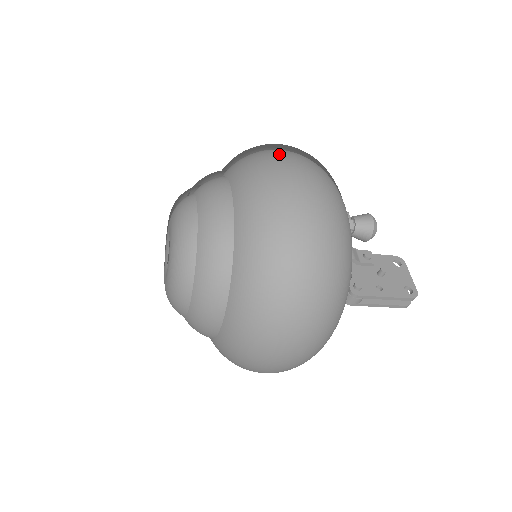
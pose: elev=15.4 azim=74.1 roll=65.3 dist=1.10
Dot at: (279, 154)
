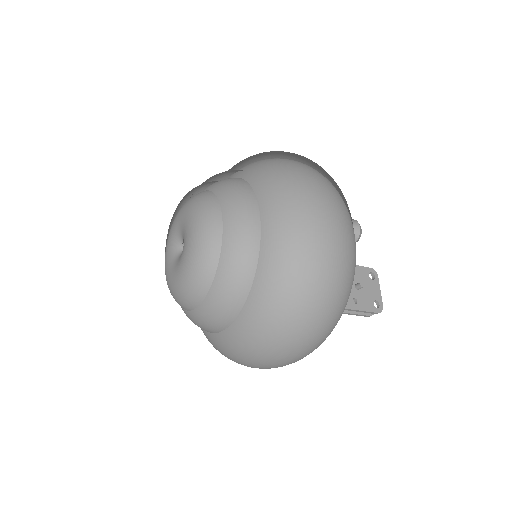
Dot at: (310, 181)
